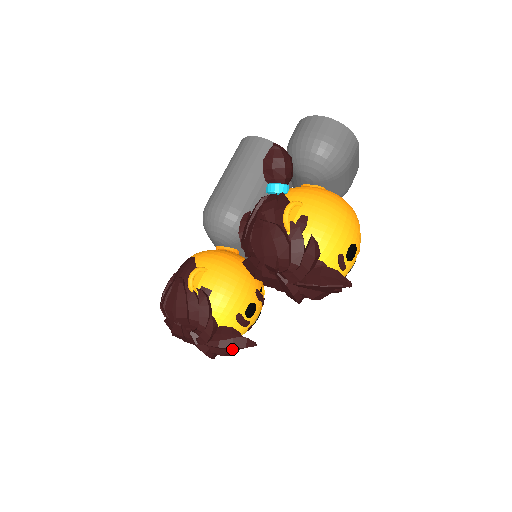
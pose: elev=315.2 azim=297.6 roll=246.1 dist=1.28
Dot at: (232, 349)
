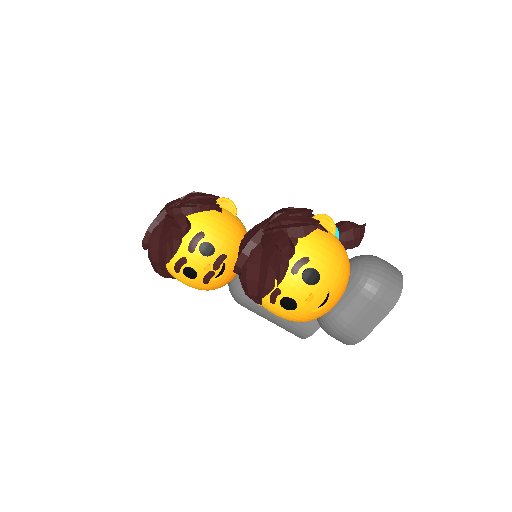
Dot at: (166, 235)
